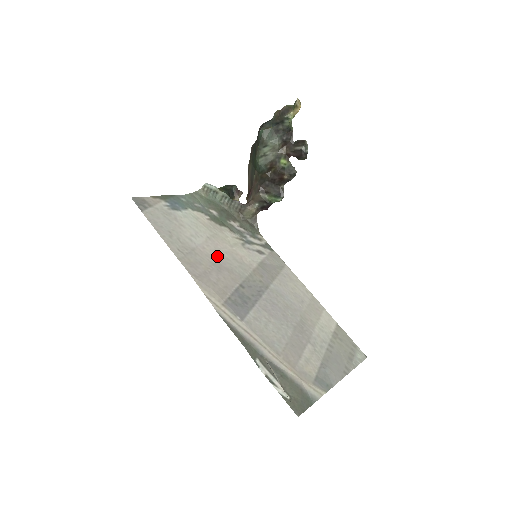
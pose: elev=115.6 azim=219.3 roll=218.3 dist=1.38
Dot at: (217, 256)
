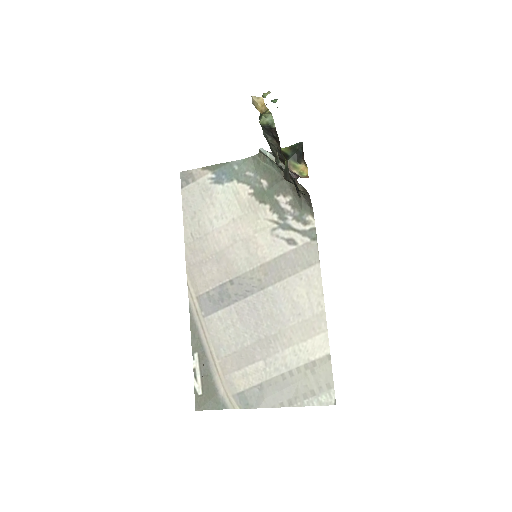
Dot at: (228, 243)
